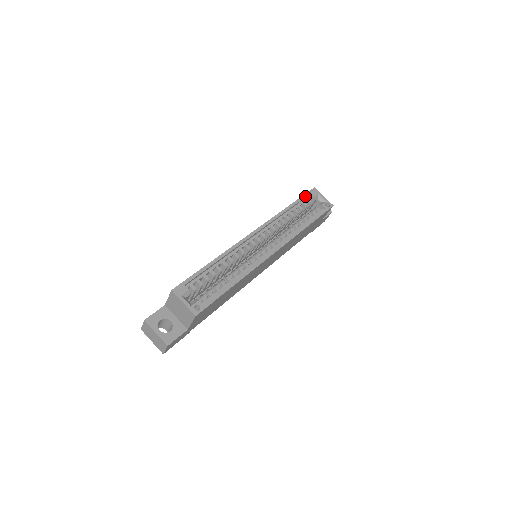
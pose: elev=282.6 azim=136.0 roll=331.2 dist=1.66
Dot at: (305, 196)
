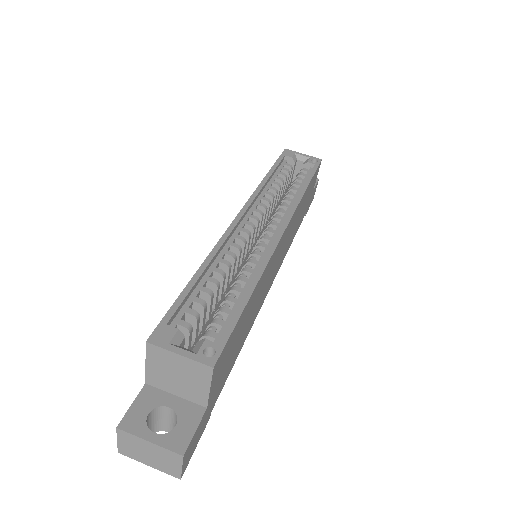
Dot at: (280, 159)
